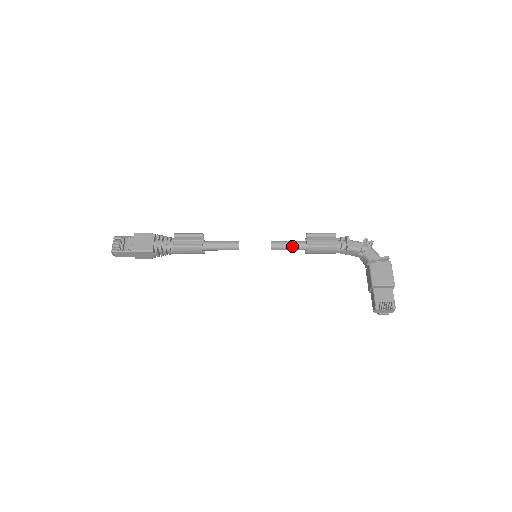
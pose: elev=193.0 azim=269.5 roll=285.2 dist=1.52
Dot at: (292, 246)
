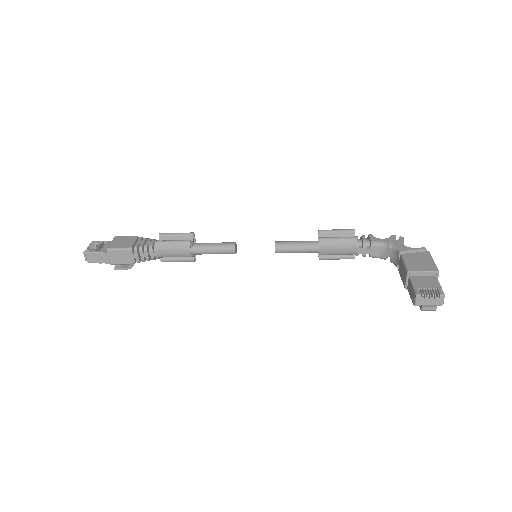
Dot at: (301, 245)
